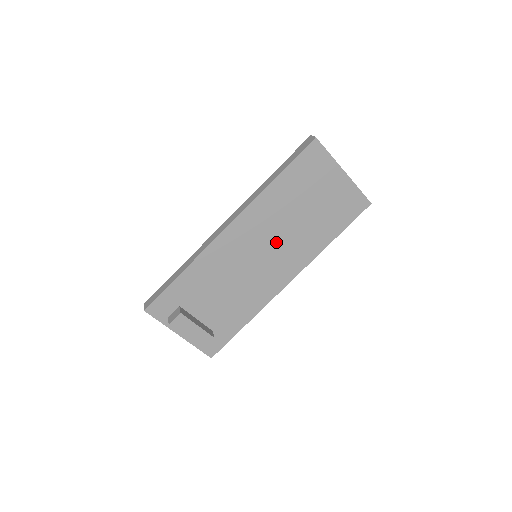
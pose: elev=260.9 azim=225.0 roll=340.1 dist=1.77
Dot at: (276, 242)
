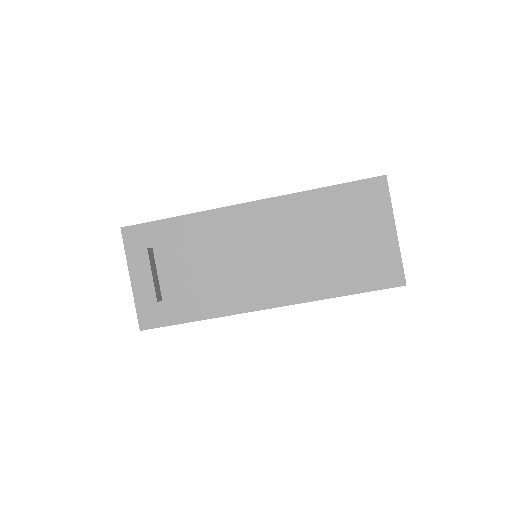
Dot at: (284, 253)
